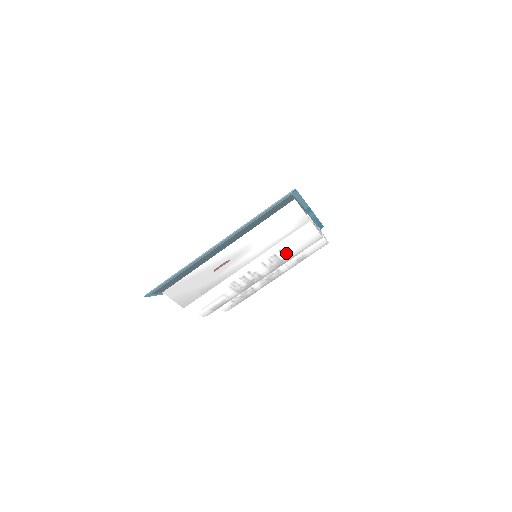
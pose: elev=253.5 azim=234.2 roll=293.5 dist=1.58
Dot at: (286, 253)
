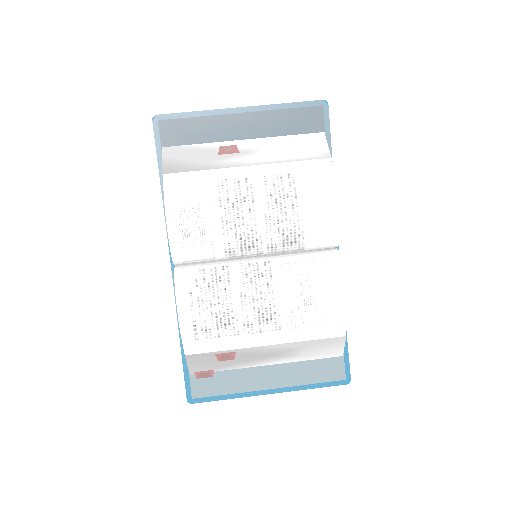
Dot at: (293, 186)
